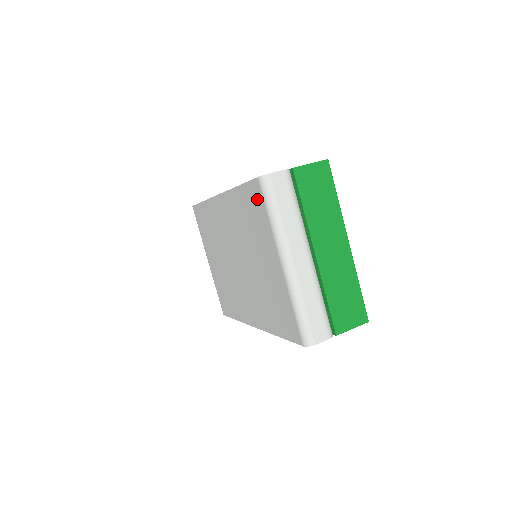
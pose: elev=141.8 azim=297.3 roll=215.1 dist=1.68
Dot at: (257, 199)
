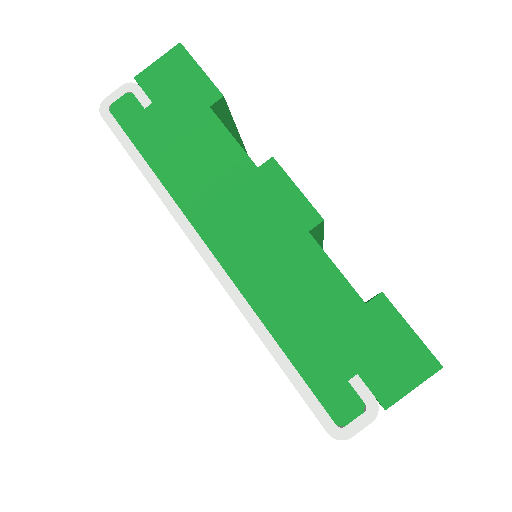
Dot at: occluded
